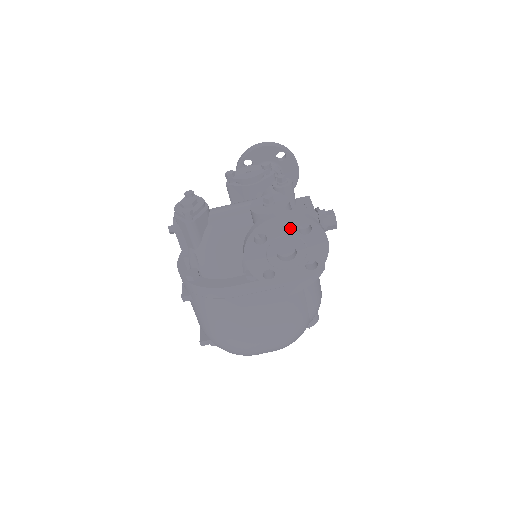
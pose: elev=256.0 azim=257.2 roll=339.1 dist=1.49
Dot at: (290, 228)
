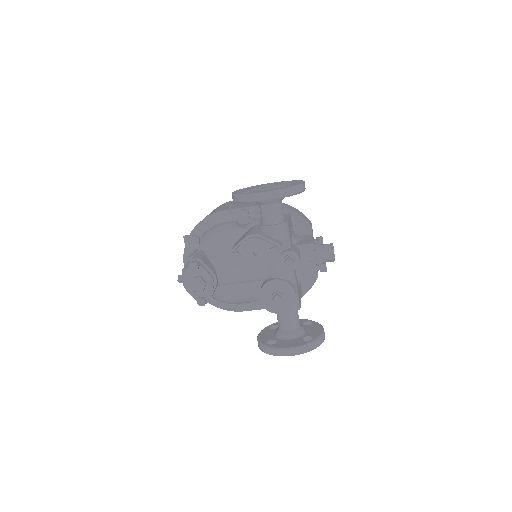
Dot at: occluded
